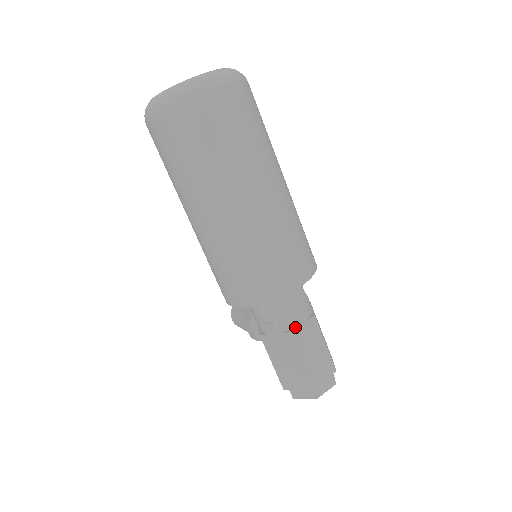
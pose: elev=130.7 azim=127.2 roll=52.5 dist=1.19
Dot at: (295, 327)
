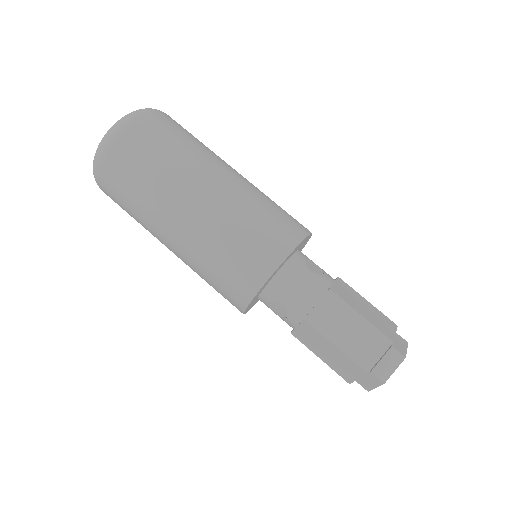
Dot at: (310, 310)
